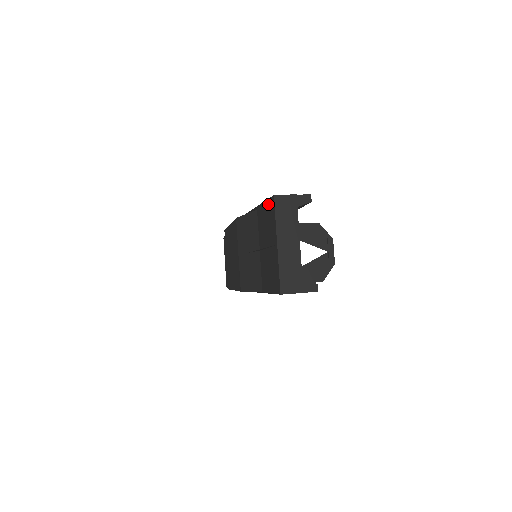
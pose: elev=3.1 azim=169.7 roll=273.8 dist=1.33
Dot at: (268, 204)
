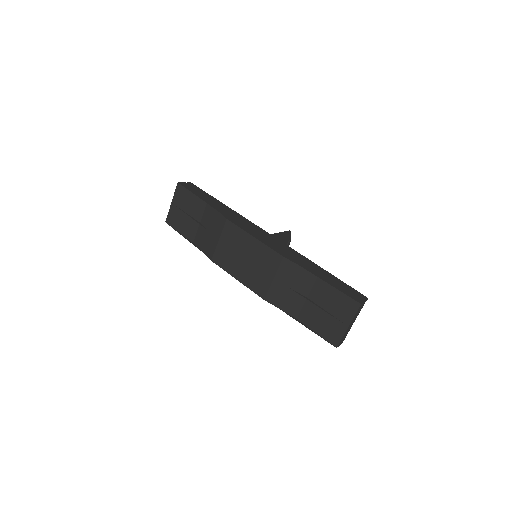
Dot at: (347, 297)
